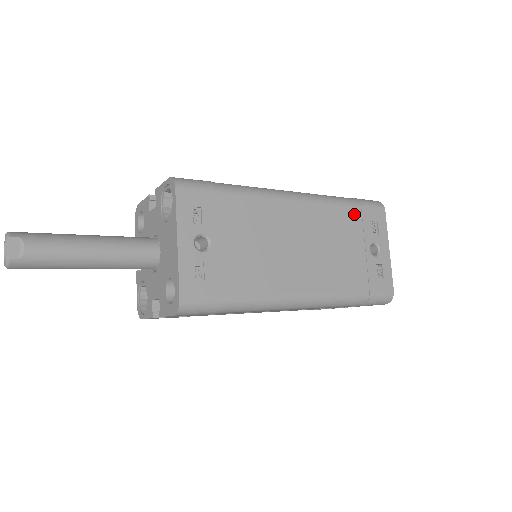
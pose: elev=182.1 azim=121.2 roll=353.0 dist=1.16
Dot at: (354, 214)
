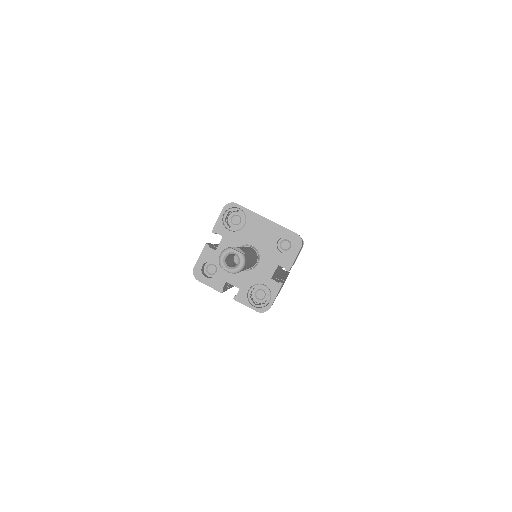
Dot at: occluded
